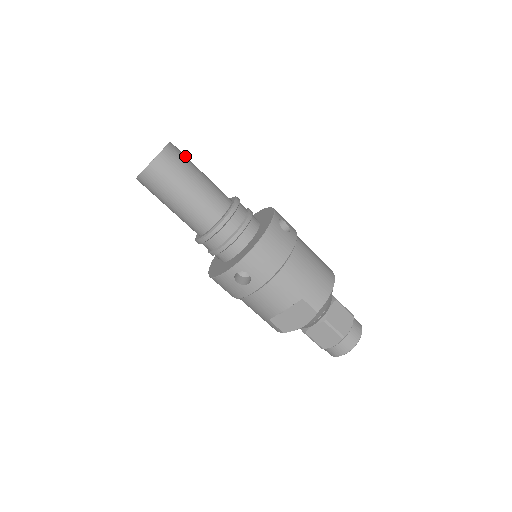
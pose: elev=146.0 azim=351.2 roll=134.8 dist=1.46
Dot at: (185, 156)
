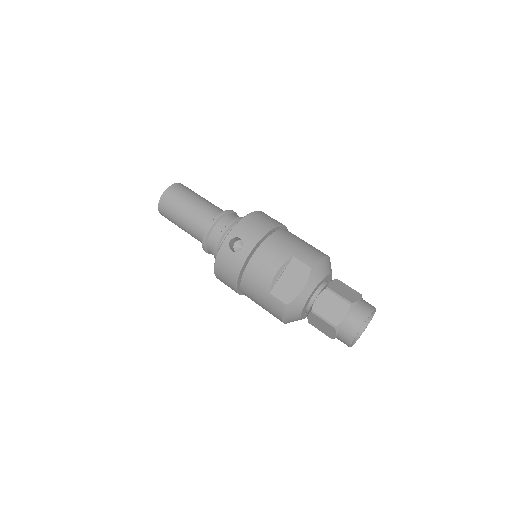
Dot at: occluded
